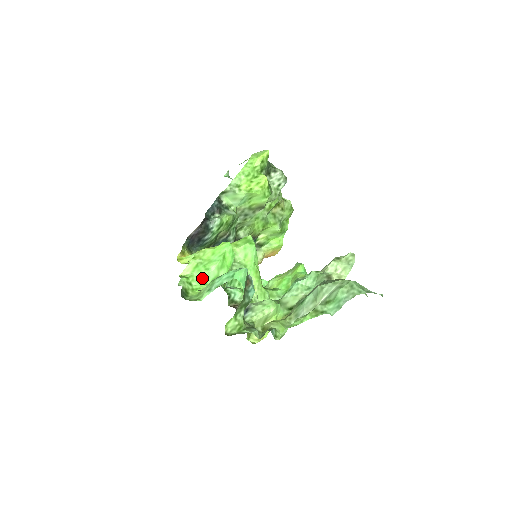
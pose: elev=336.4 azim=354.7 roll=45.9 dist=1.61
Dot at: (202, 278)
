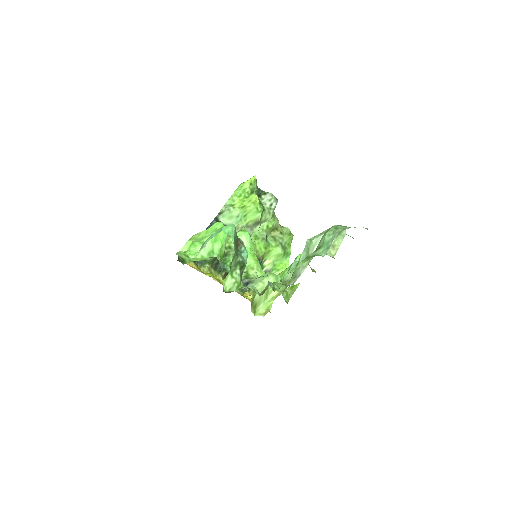
Dot at: (198, 251)
